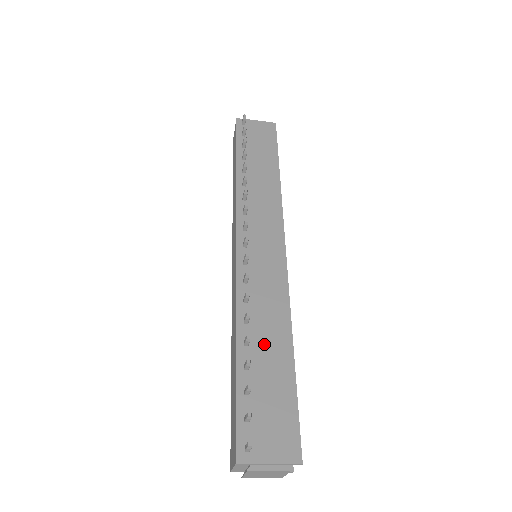
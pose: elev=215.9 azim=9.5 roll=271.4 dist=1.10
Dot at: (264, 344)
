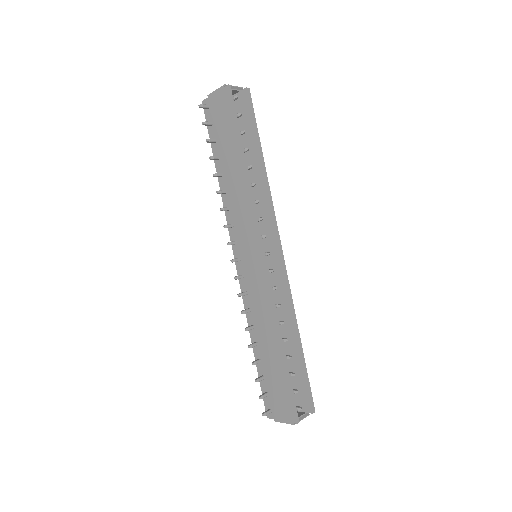
Dot at: (265, 343)
